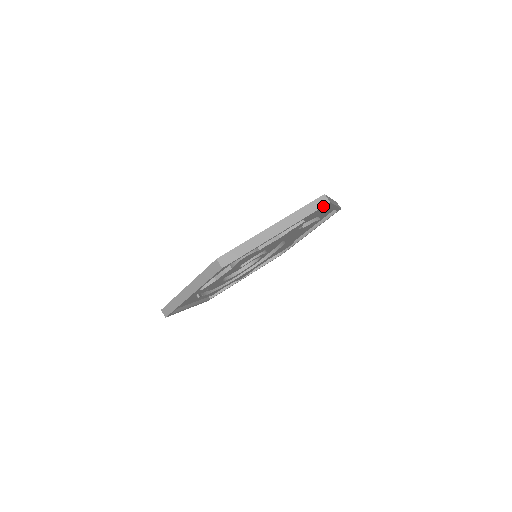
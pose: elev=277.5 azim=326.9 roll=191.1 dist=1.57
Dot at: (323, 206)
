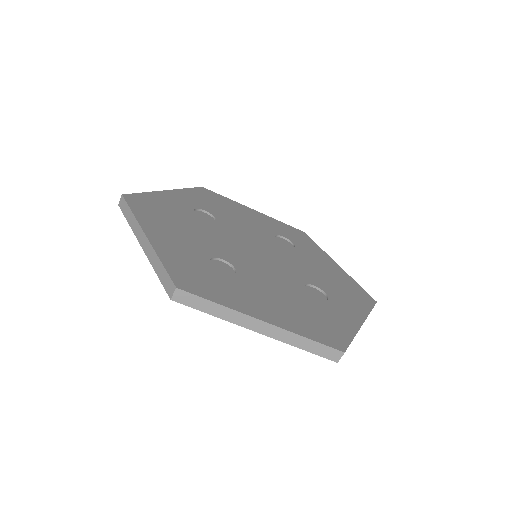
Dot at: occluded
